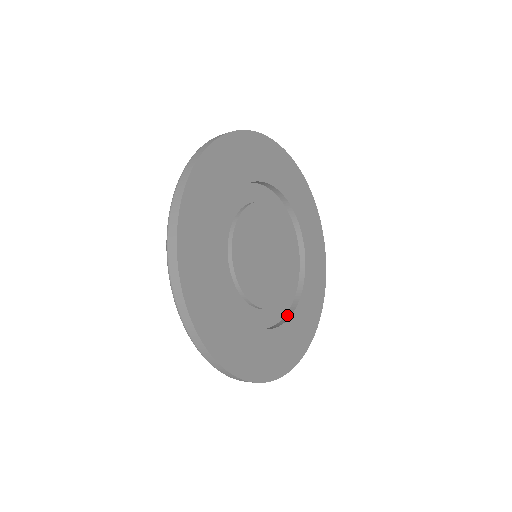
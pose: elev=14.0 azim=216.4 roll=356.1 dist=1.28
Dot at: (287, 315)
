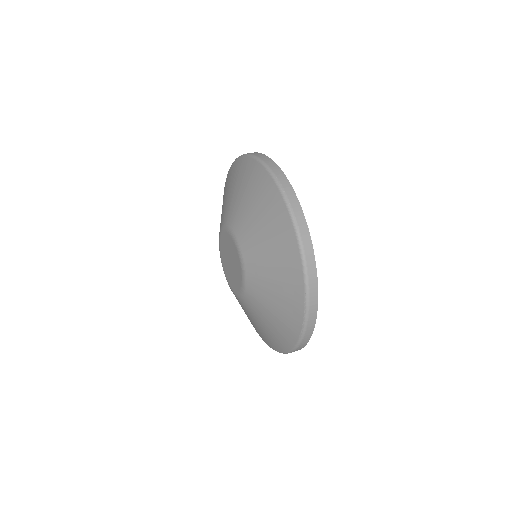
Dot at: occluded
